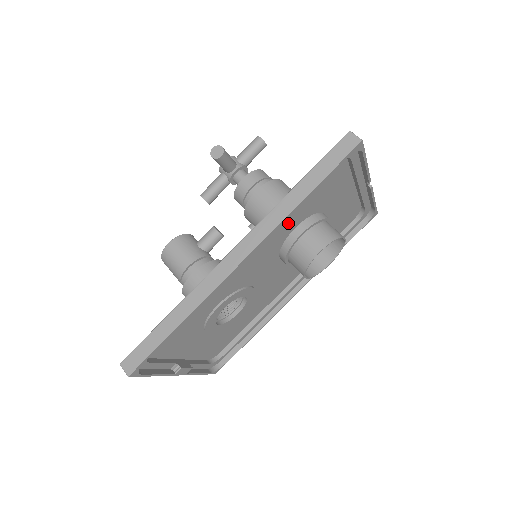
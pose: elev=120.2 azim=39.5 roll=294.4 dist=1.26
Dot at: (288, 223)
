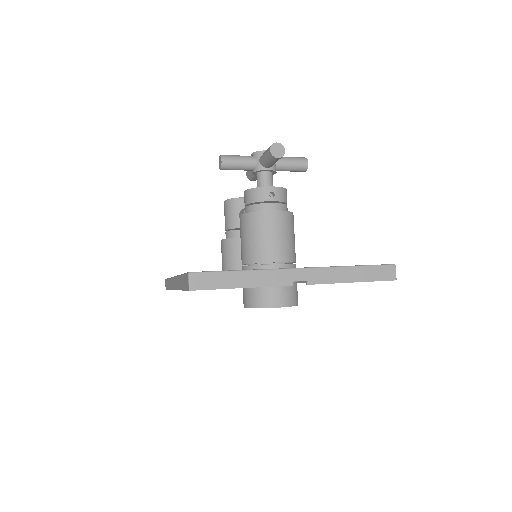
Dot at: occluded
